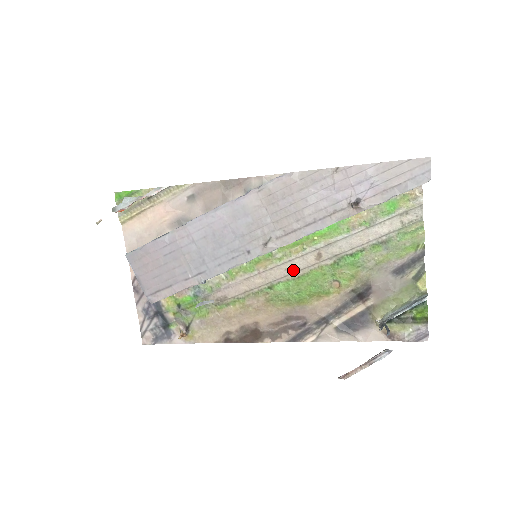
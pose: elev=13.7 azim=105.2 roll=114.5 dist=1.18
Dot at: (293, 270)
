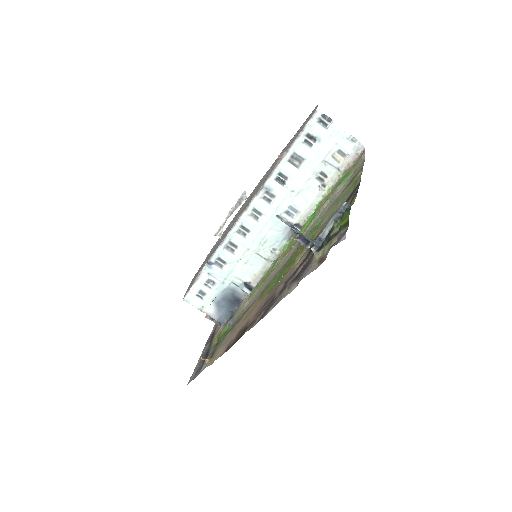
Dot at: (283, 265)
